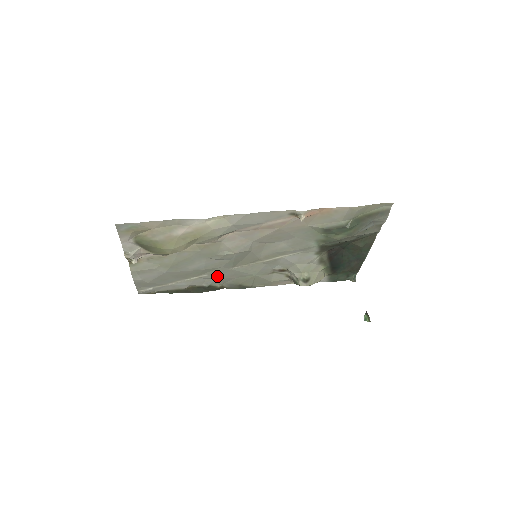
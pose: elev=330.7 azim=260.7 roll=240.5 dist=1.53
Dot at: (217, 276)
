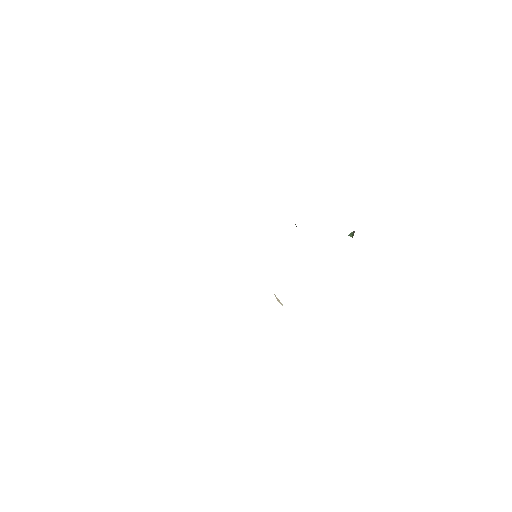
Dot at: occluded
